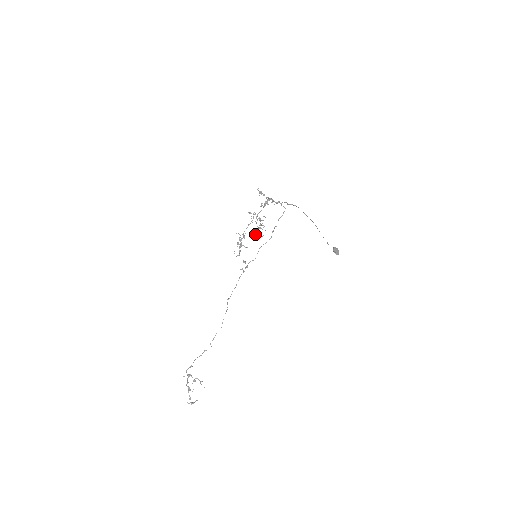
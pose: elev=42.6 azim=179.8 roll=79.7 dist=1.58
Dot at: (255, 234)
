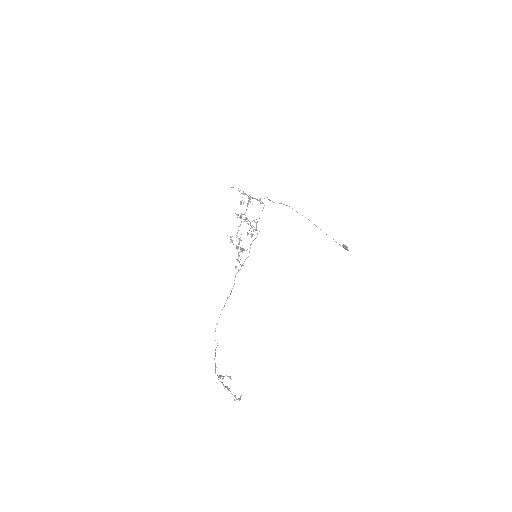
Dot at: (251, 236)
